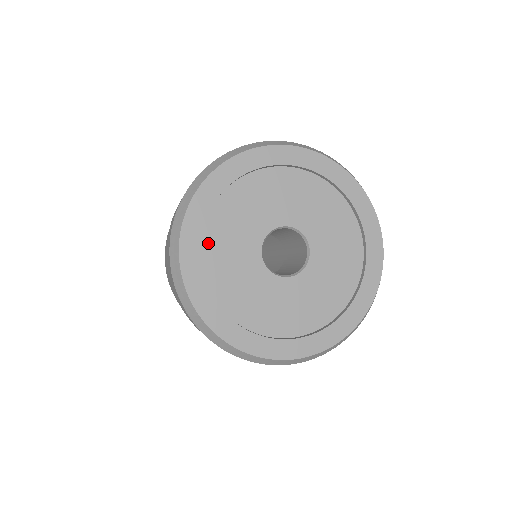
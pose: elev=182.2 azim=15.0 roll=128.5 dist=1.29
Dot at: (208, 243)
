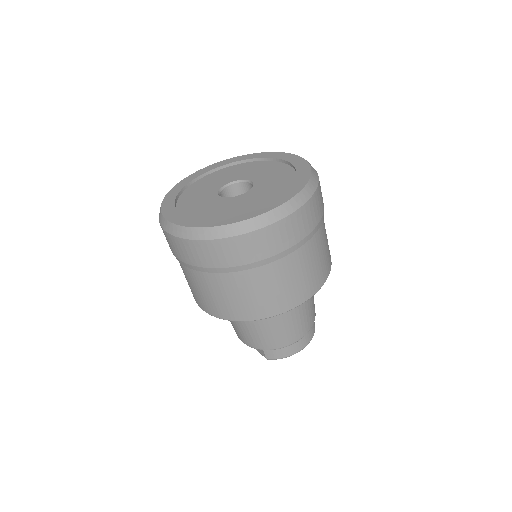
Dot at: (196, 217)
